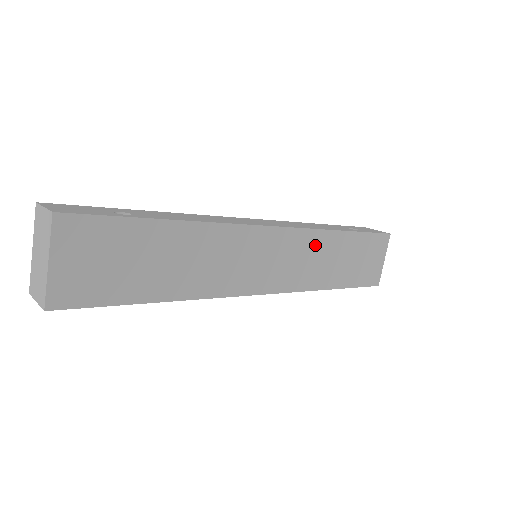
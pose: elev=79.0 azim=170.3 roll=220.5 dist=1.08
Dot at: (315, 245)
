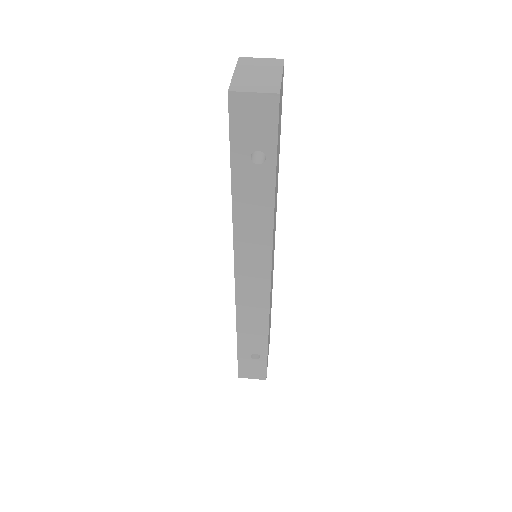
Dot at: occluded
